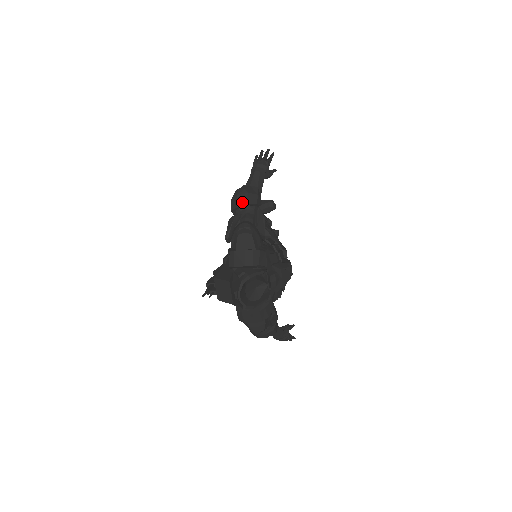
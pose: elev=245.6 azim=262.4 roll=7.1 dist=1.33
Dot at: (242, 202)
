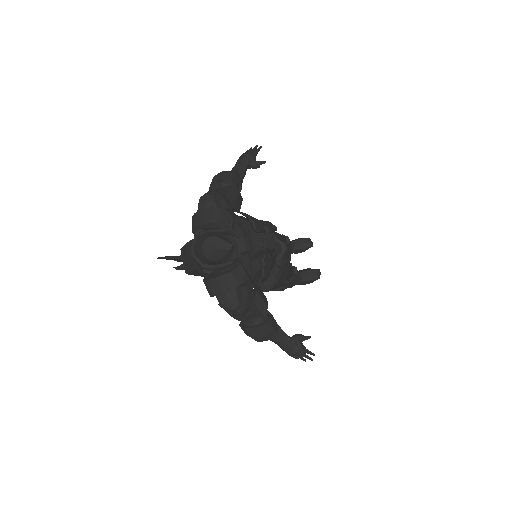
Dot at: (217, 180)
